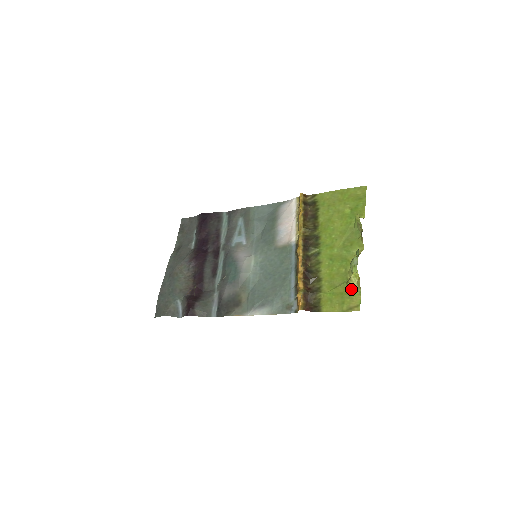
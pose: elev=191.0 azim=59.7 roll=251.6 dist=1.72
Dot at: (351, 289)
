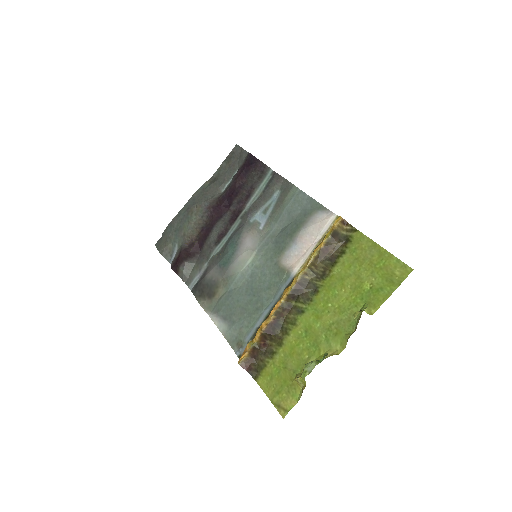
Dot at: (295, 386)
